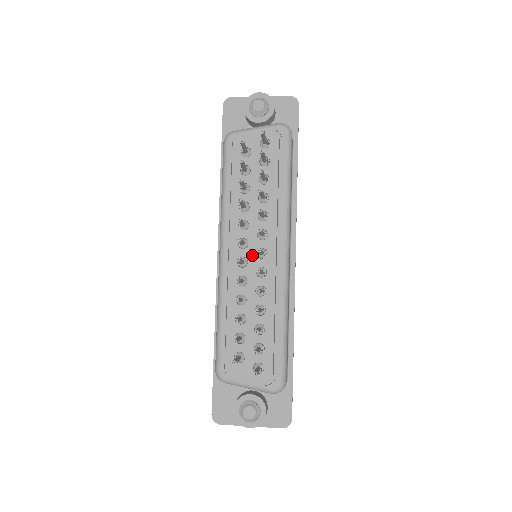
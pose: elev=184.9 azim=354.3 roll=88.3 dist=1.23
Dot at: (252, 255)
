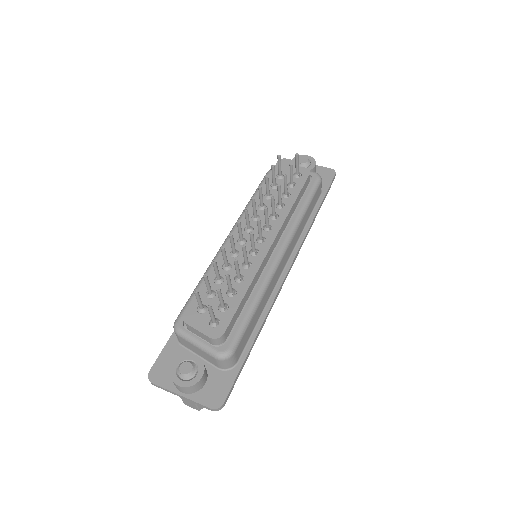
Dot at: occluded
